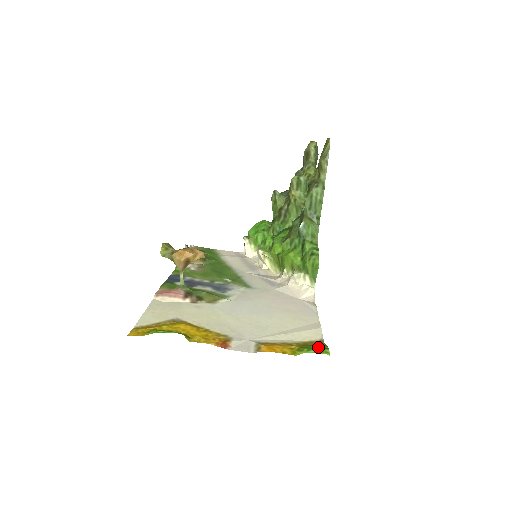
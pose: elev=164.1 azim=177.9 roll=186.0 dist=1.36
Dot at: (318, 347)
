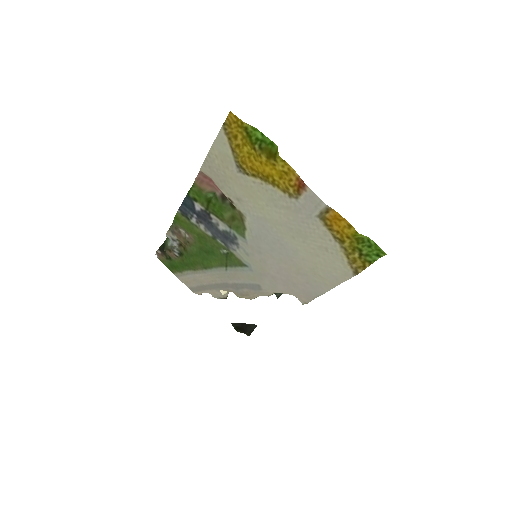
Dot at: (371, 252)
